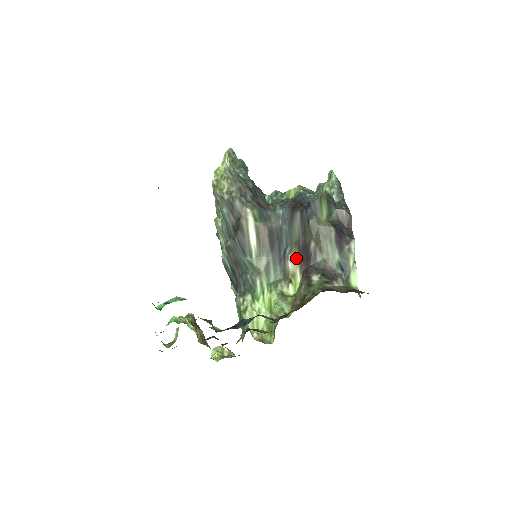
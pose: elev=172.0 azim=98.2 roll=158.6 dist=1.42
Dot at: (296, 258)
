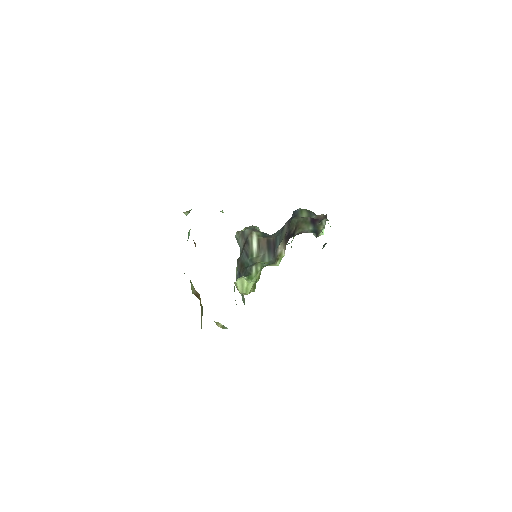
Dot at: (283, 244)
